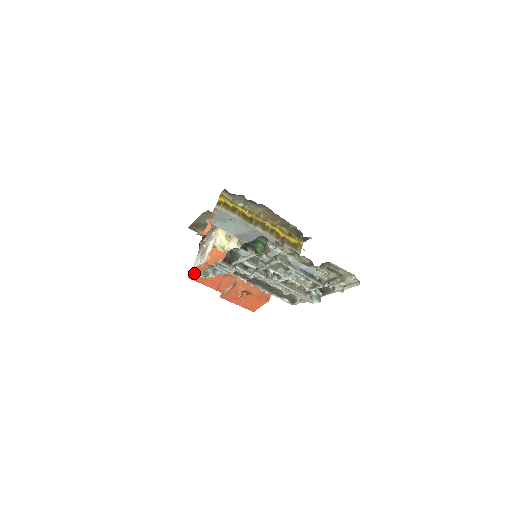
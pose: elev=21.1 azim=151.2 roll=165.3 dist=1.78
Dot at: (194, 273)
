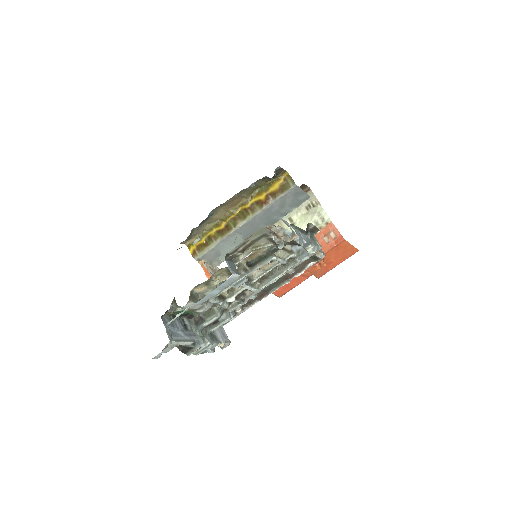
Dot at: (274, 294)
